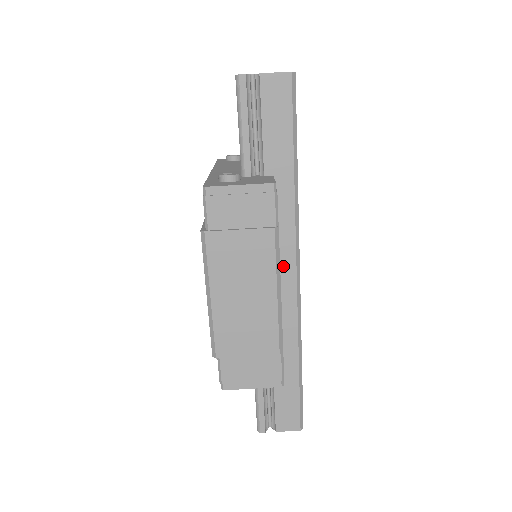
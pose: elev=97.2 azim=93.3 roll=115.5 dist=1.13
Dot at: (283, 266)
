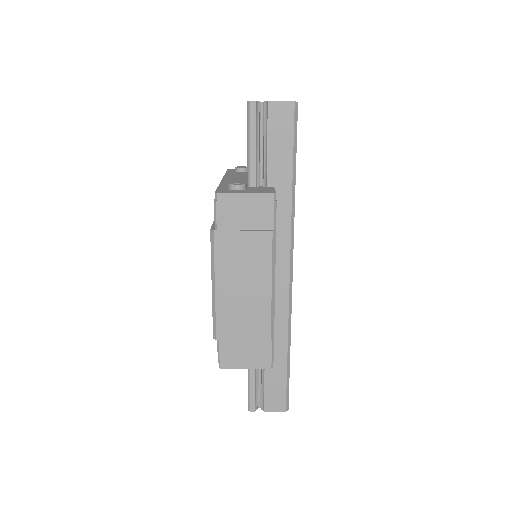
Dot at: (278, 265)
